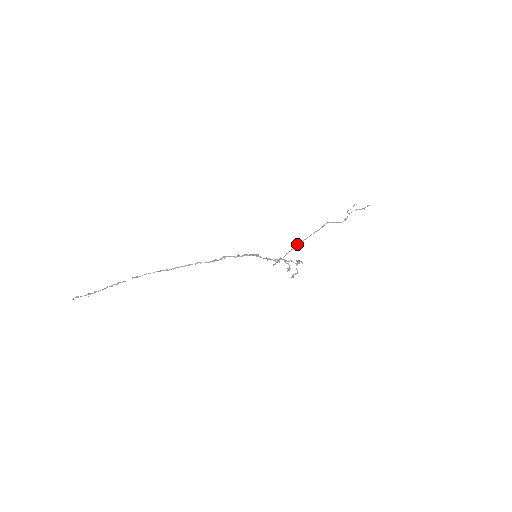
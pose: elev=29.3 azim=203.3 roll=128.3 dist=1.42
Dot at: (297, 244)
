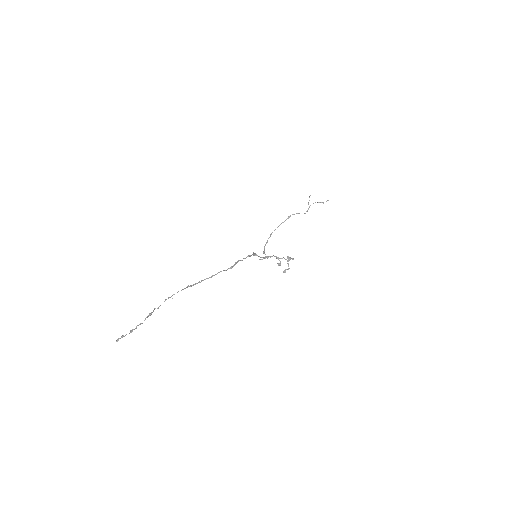
Dot at: (270, 235)
